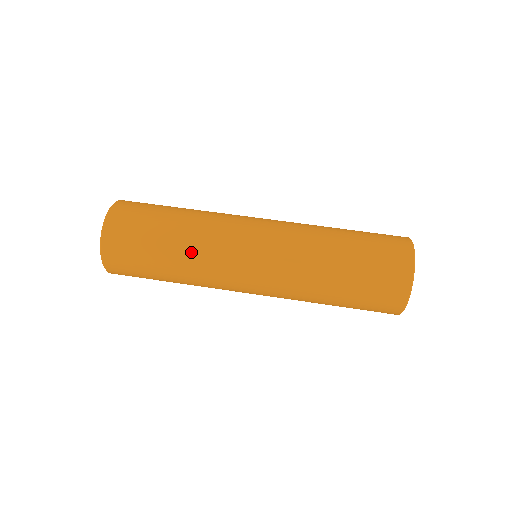
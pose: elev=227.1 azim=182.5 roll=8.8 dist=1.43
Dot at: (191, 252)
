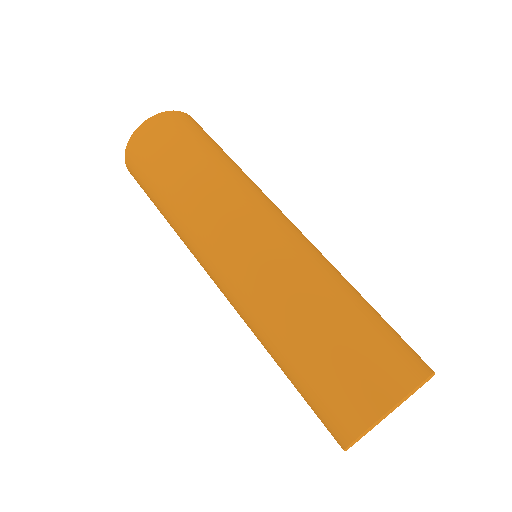
Dot at: (187, 199)
